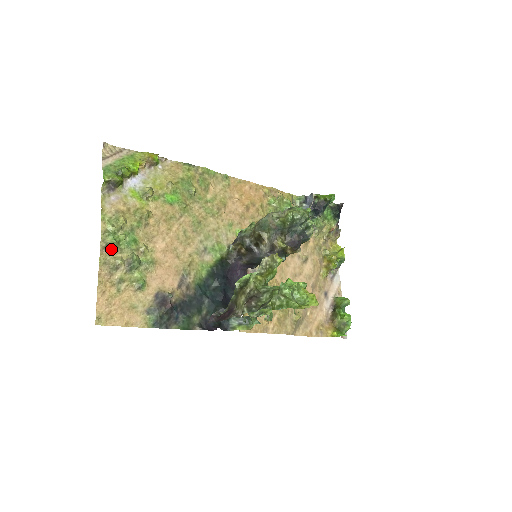
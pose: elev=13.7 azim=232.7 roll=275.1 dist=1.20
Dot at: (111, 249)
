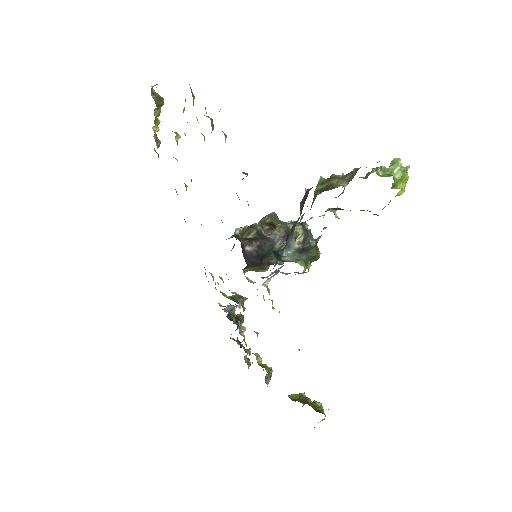
Dot at: (192, 96)
